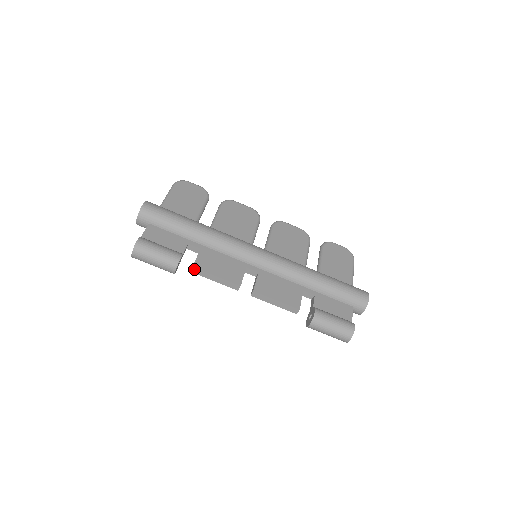
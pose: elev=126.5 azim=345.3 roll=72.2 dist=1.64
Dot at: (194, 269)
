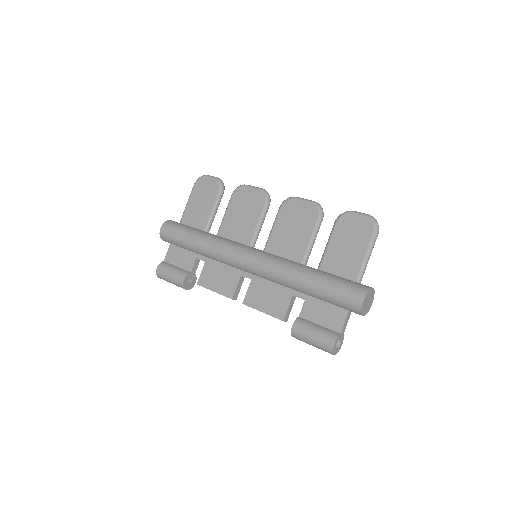
Dot at: (199, 285)
